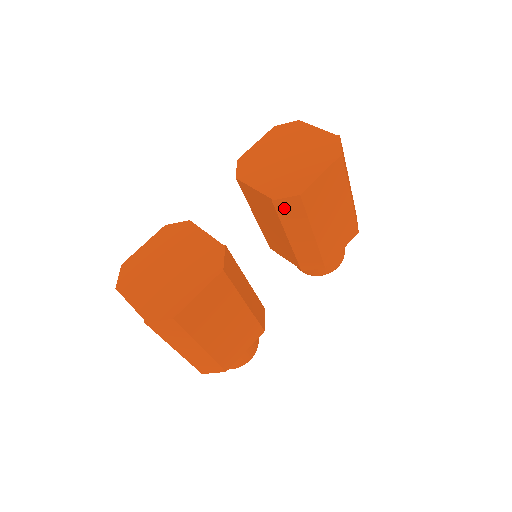
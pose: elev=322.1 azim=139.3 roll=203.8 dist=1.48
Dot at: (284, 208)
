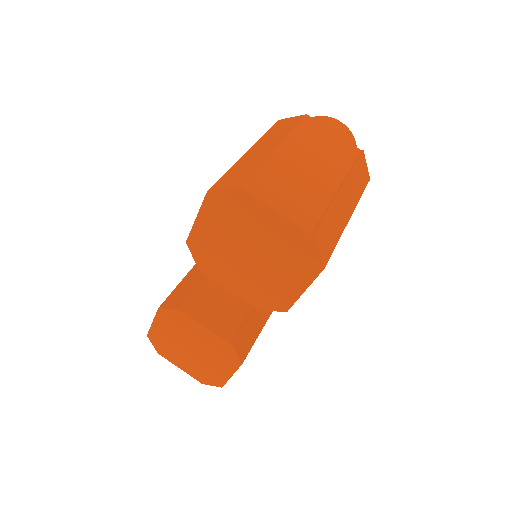
Dot at: occluded
